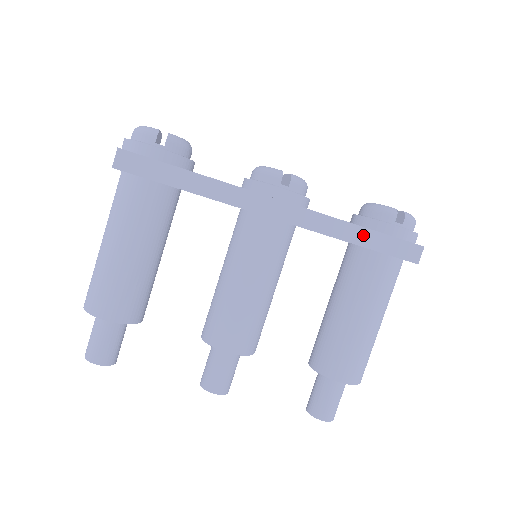
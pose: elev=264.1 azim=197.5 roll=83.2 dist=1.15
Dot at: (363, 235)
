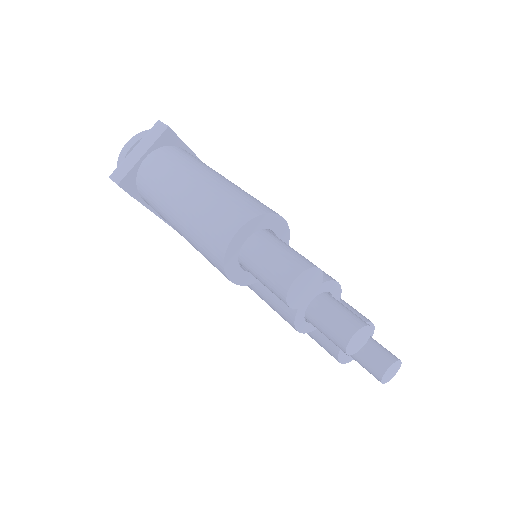
Dot at: occluded
